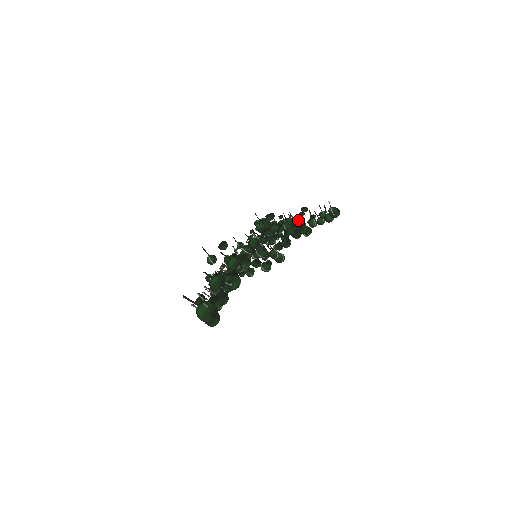
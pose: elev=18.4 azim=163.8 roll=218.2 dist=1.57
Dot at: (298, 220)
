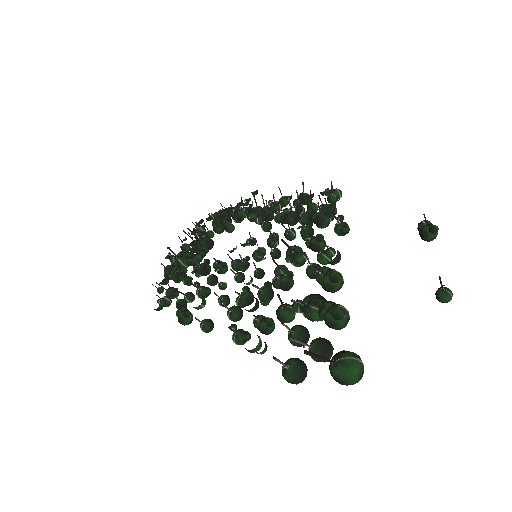
Dot at: occluded
